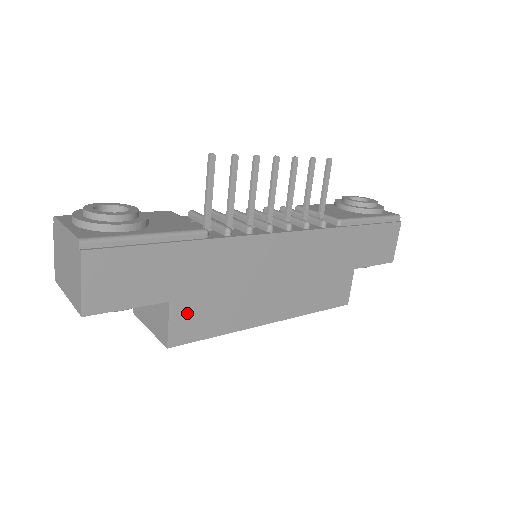
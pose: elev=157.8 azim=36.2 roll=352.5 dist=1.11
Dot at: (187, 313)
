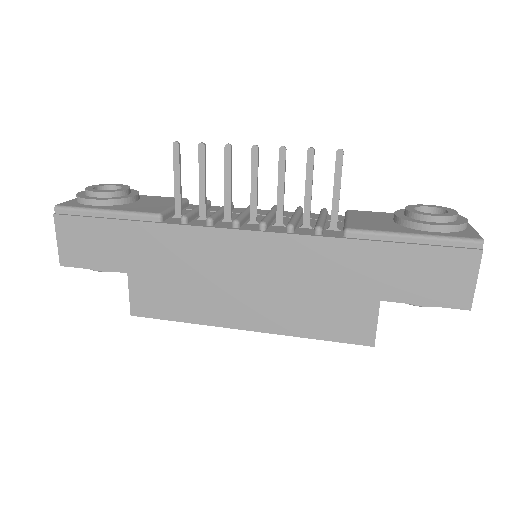
Dot at: (146, 289)
